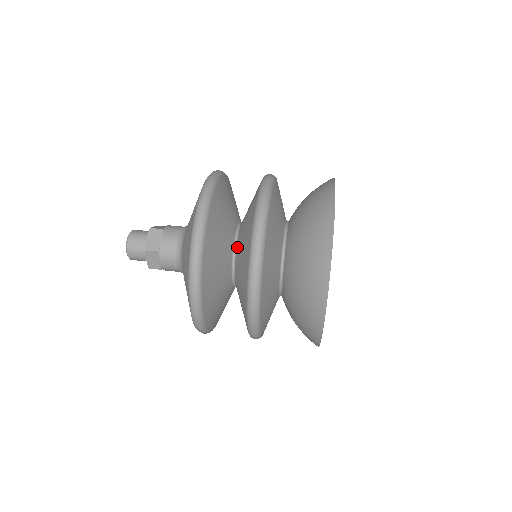
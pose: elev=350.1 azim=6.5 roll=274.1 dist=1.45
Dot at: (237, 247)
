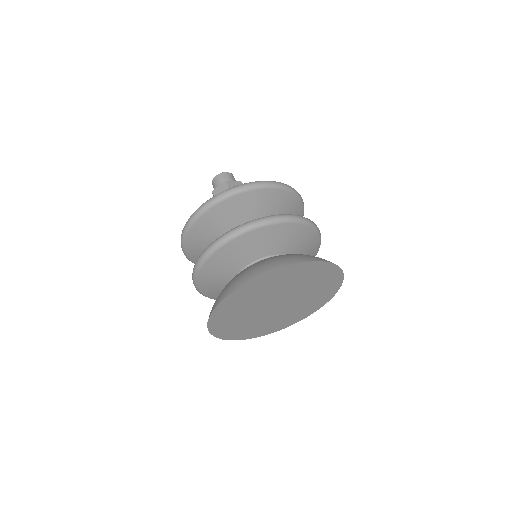
Dot at: occluded
